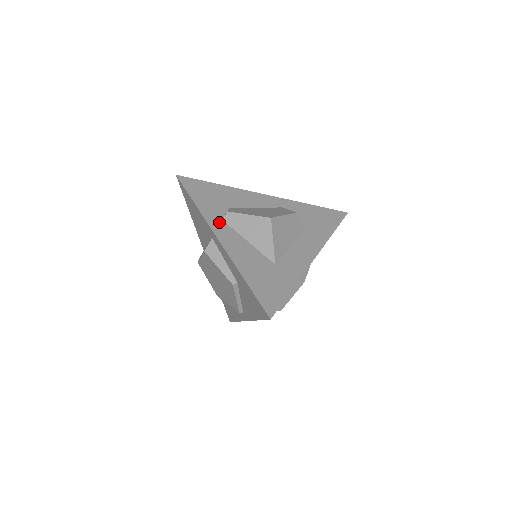
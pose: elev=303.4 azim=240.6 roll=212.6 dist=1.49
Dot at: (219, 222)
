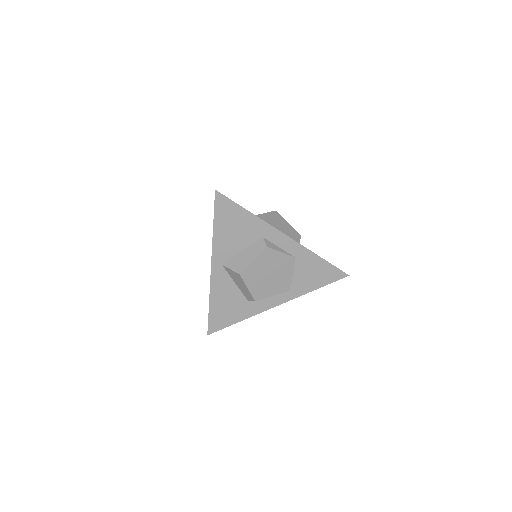
Dot at: occluded
